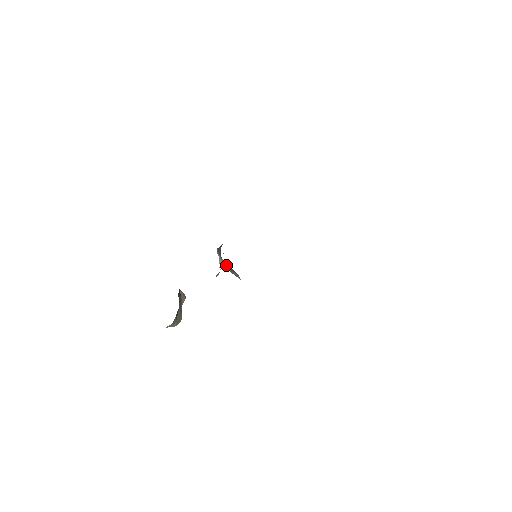
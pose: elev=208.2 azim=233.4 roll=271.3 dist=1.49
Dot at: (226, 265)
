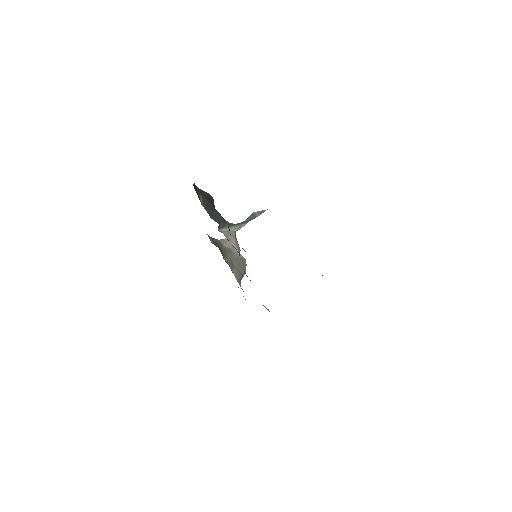
Dot at: (240, 223)
